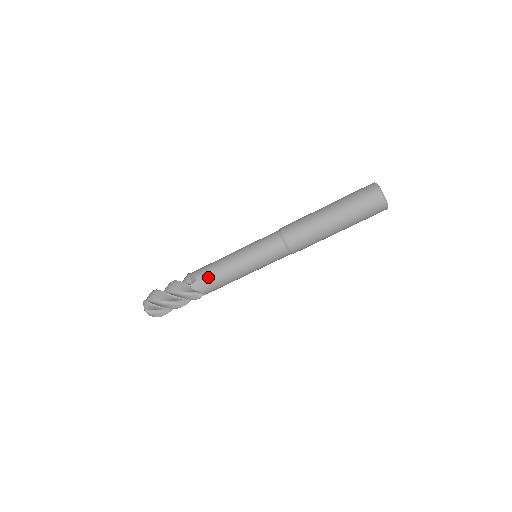
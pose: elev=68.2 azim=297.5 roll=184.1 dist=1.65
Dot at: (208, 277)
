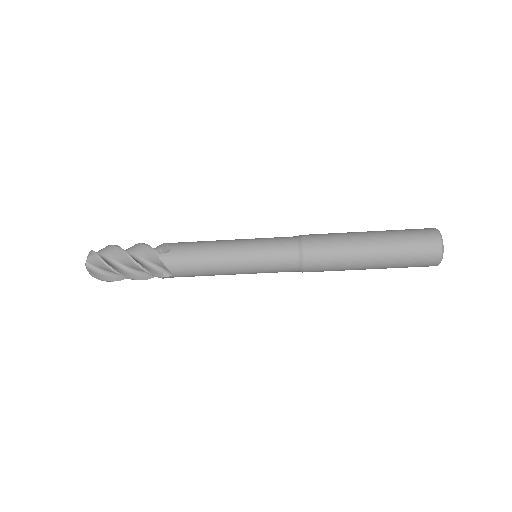
Dot at: (187, 253)
